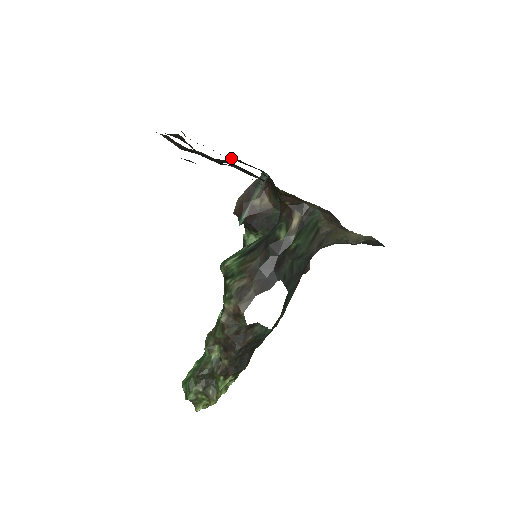
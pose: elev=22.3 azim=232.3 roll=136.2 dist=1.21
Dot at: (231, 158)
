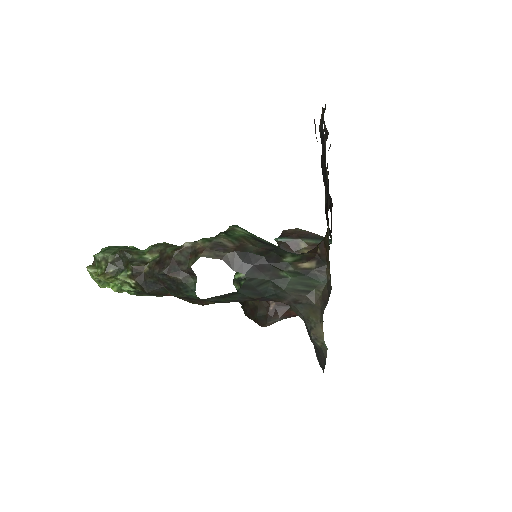
Dot at: (330, 196)
